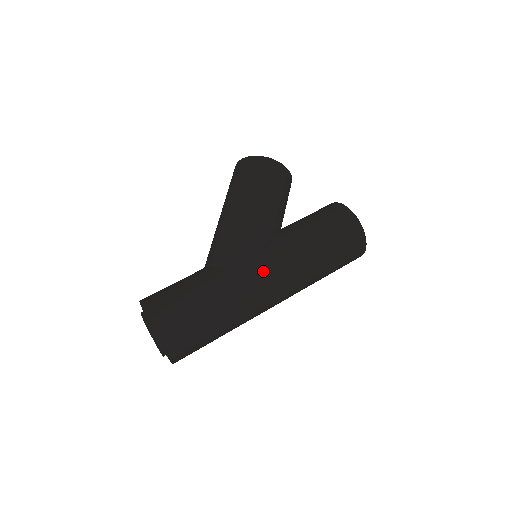
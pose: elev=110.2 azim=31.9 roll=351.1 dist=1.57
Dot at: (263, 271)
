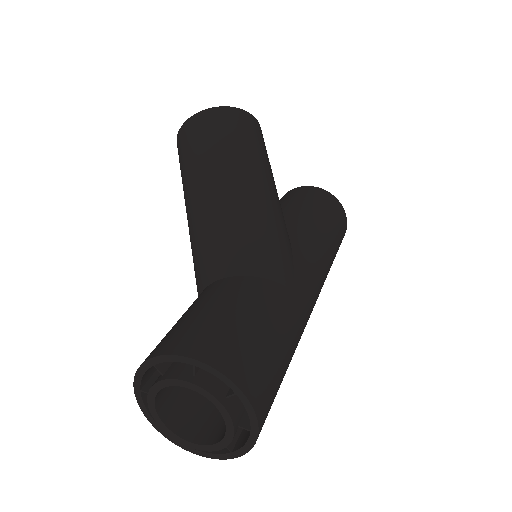
Dot at: (310, 277)
